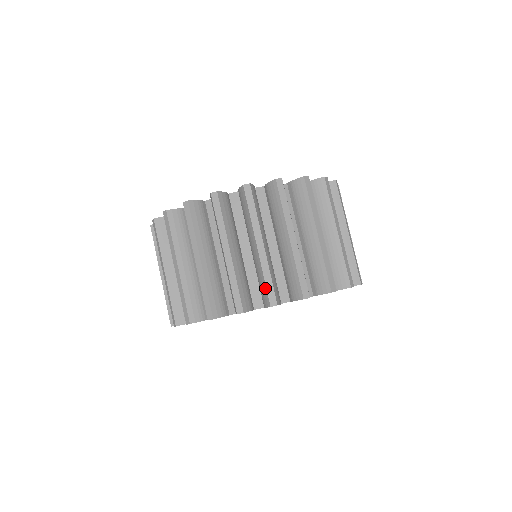
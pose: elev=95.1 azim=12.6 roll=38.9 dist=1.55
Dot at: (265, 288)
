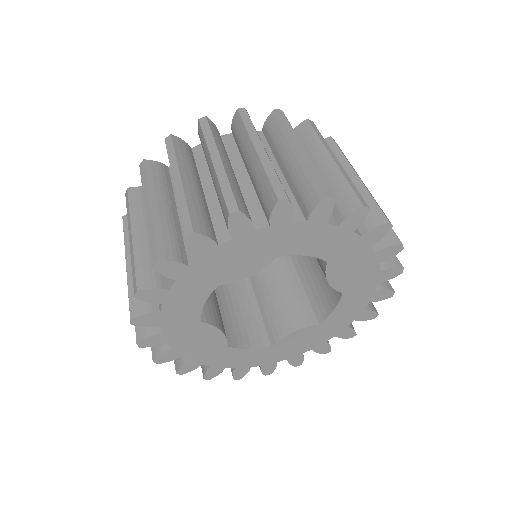
Dot at: (313, 182)
